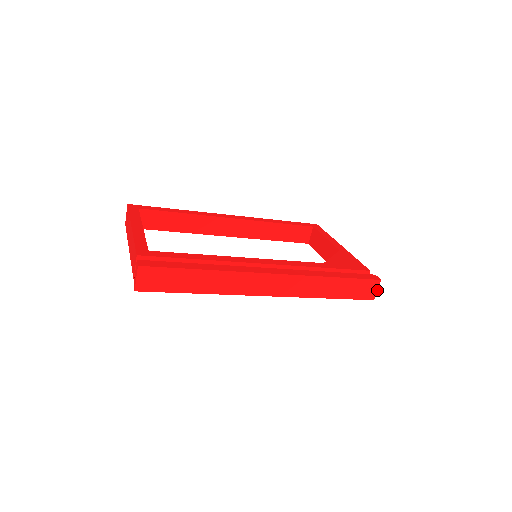
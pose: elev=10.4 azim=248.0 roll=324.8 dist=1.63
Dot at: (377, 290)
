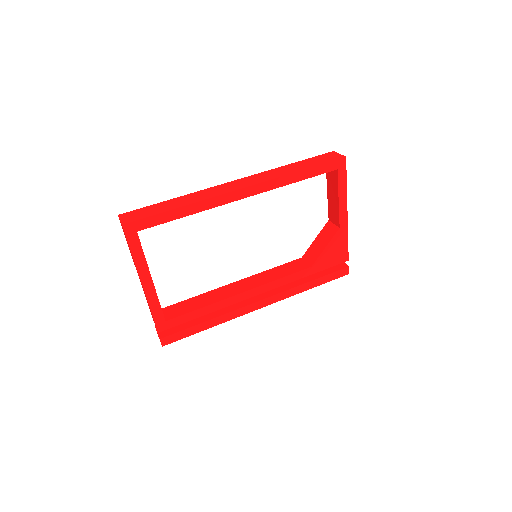
Dot at: occluded
